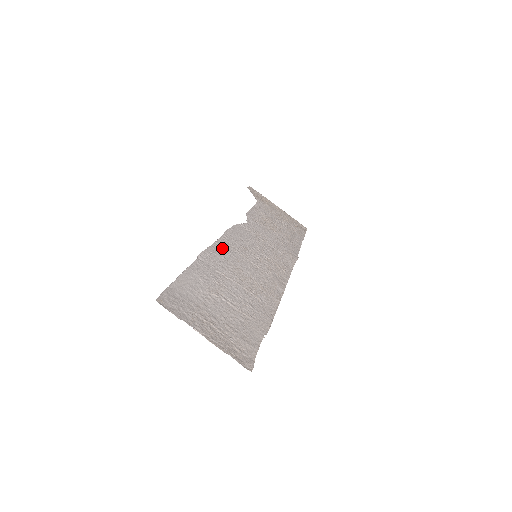
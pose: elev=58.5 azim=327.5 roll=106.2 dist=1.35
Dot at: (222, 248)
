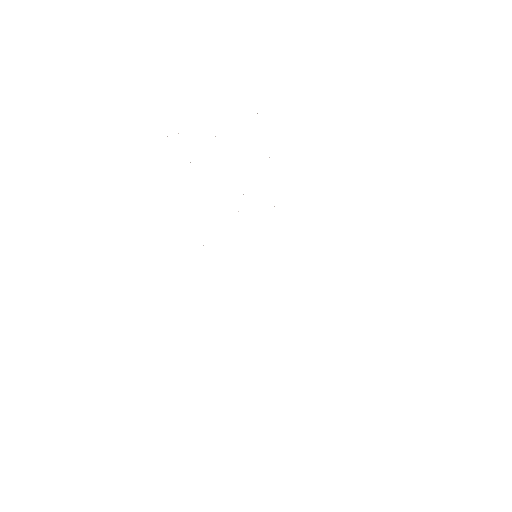
Dot at: occluded
